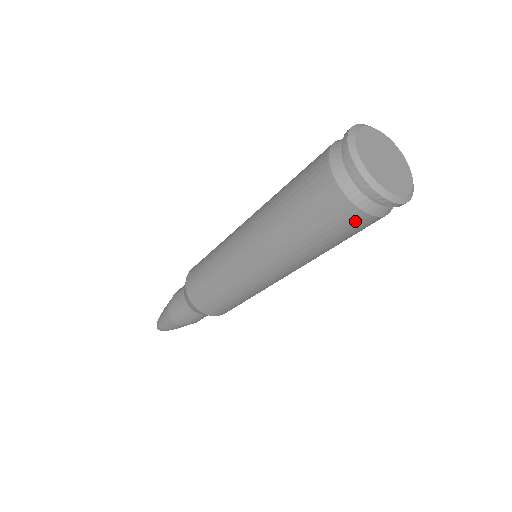
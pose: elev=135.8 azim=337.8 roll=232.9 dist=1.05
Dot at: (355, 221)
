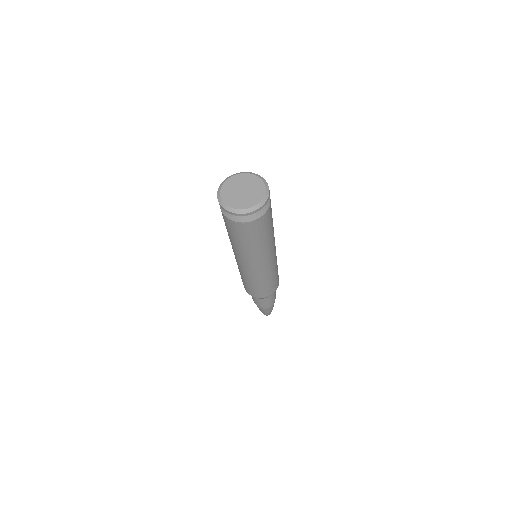
Dot at: (249, 227)
